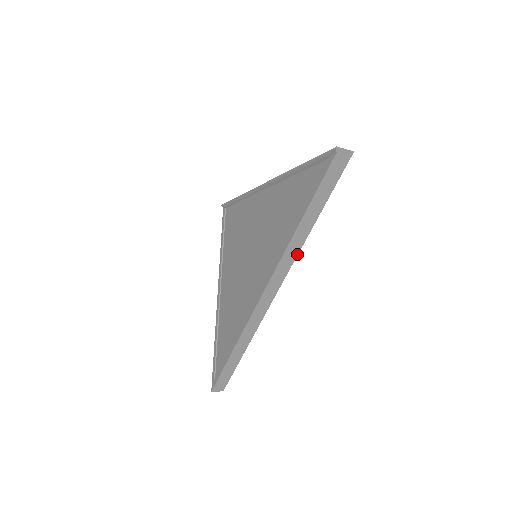
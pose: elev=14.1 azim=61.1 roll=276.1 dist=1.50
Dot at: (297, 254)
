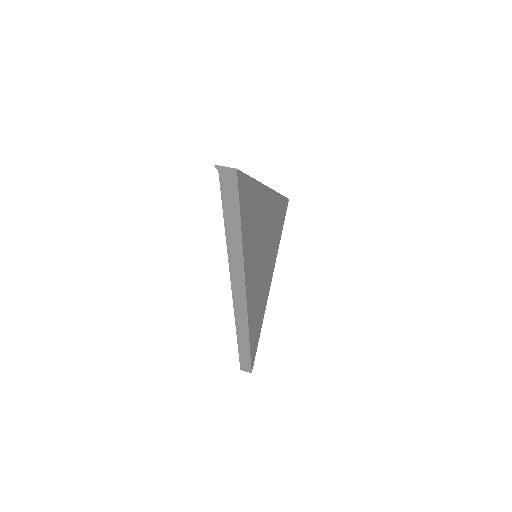
Dot at: (243, 265)
